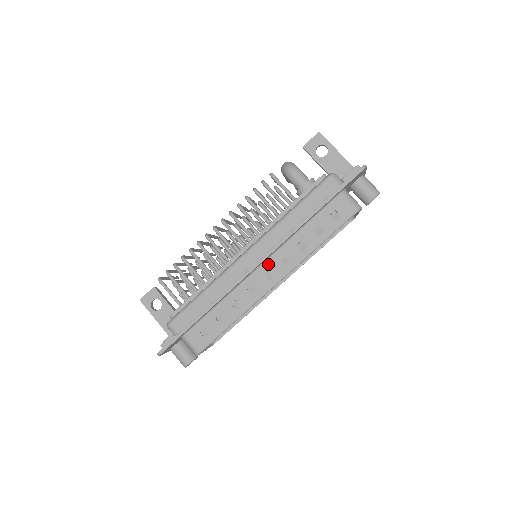
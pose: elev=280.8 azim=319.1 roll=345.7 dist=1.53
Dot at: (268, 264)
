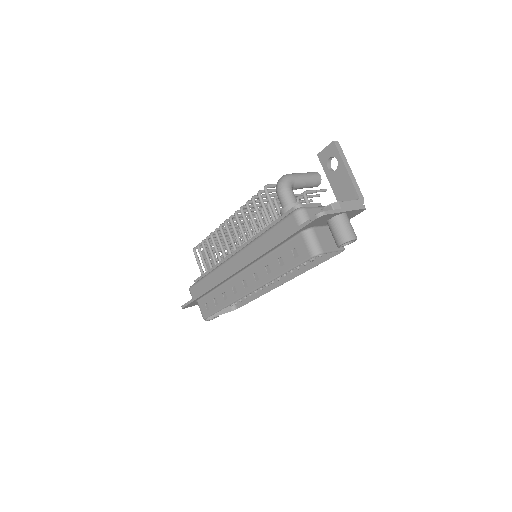
Dot at: (245, 274)
